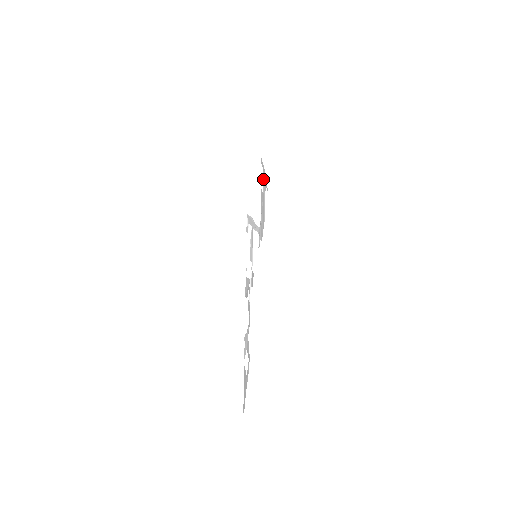
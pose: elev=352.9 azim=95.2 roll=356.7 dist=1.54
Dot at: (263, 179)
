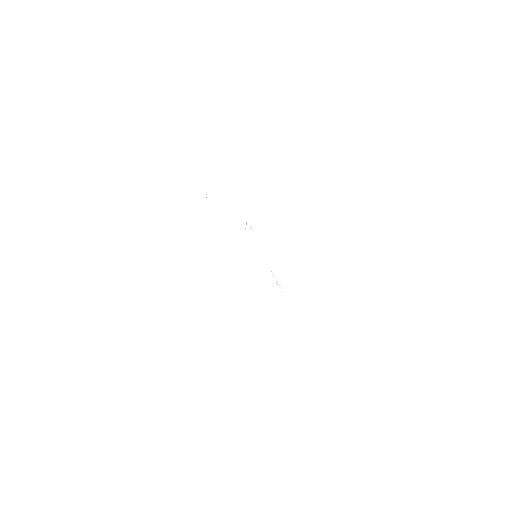
Dot at: occluded
